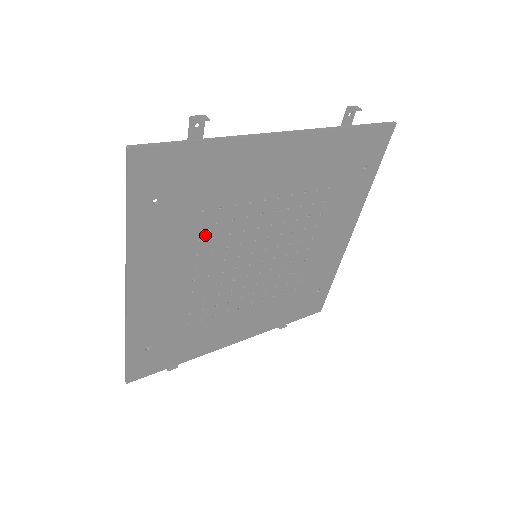
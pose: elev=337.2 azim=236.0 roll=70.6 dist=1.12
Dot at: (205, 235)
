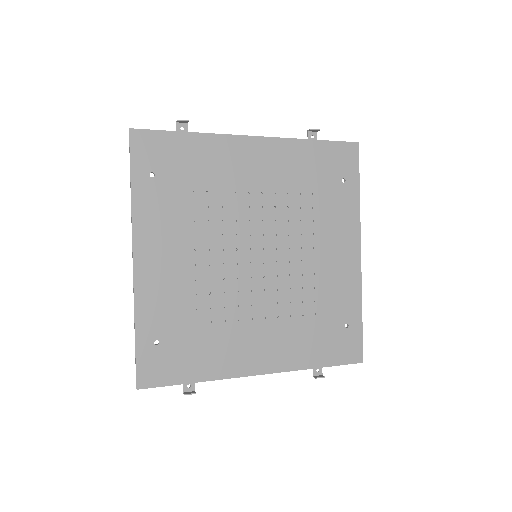
Dot at: (199, 217)
